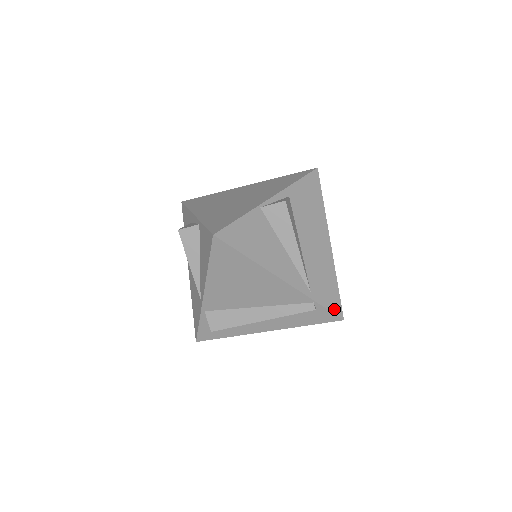
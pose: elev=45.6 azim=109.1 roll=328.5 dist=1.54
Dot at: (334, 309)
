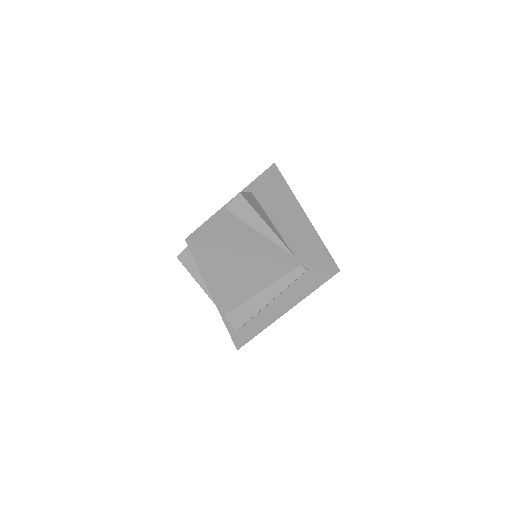
Dot at: (326, 264)
